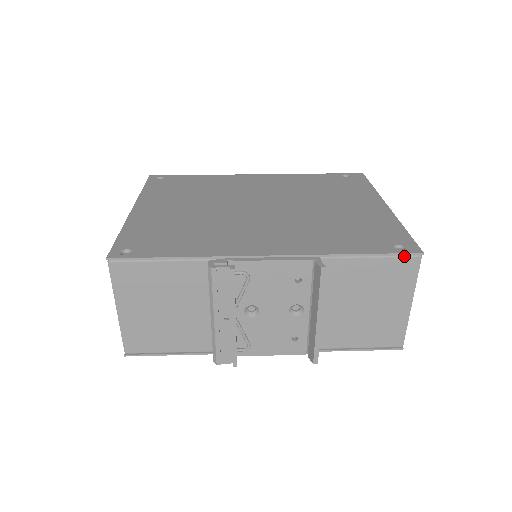
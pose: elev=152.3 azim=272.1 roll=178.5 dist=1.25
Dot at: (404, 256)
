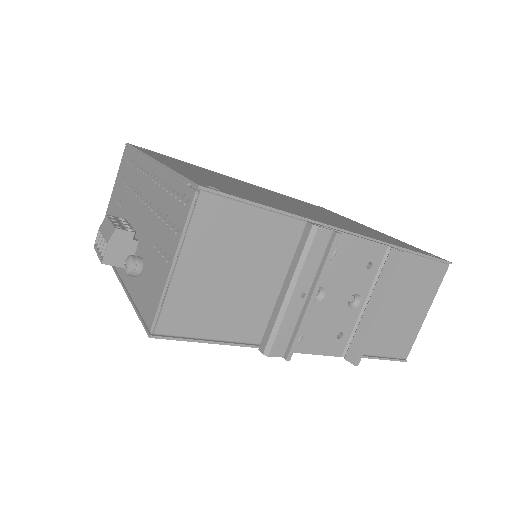
Dot at: (440, 262)
